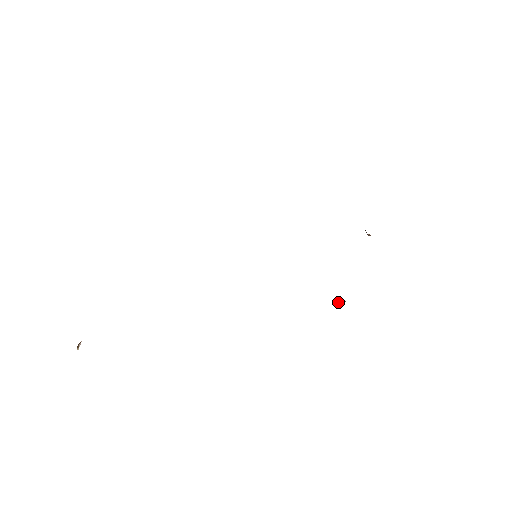
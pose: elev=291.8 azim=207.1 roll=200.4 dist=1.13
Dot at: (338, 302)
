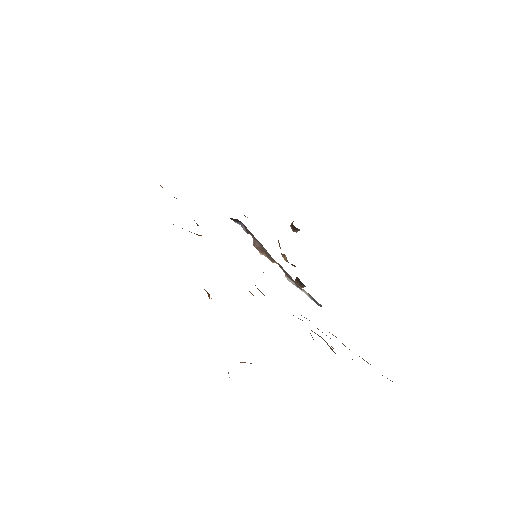
Dot at: occluded
